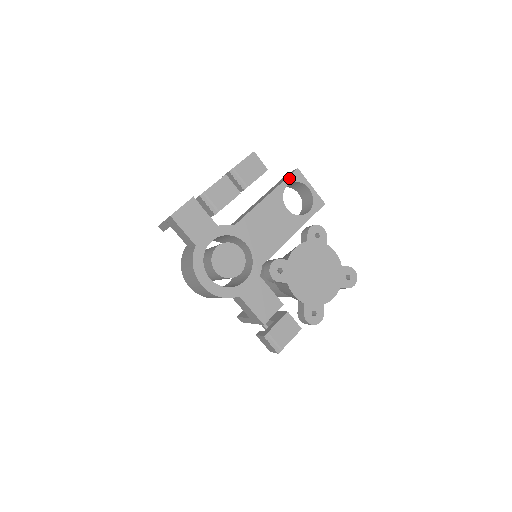
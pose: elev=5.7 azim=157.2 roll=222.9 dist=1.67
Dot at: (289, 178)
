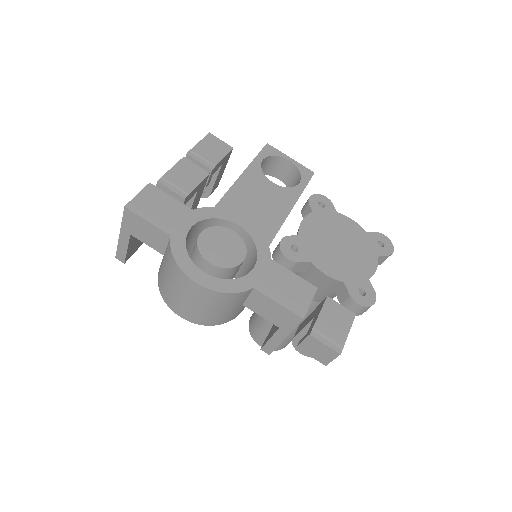
Dot at: (261, 153)
